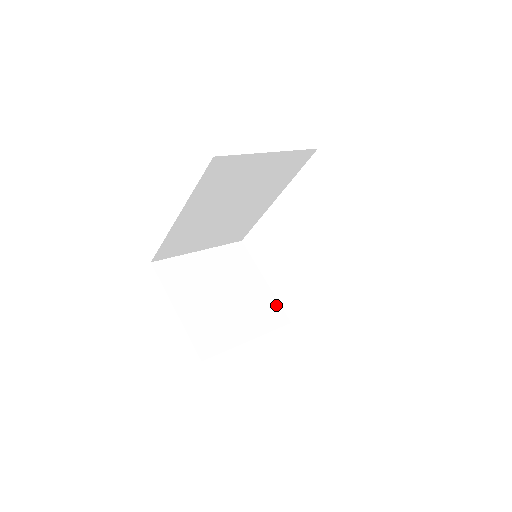
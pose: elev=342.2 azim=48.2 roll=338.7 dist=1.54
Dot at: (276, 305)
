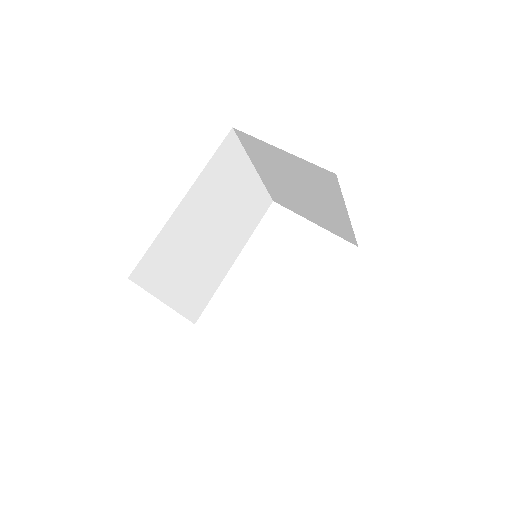
Dot at: occluded
